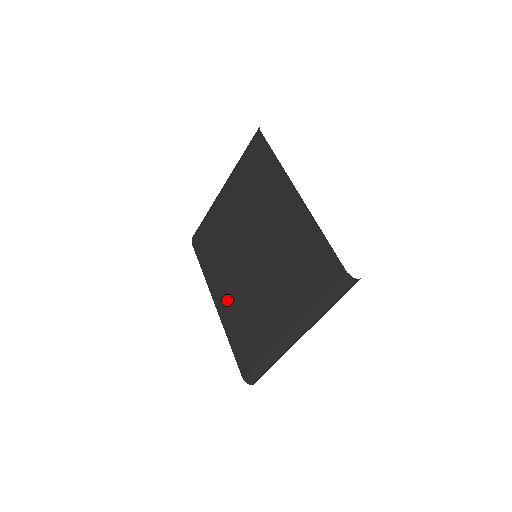
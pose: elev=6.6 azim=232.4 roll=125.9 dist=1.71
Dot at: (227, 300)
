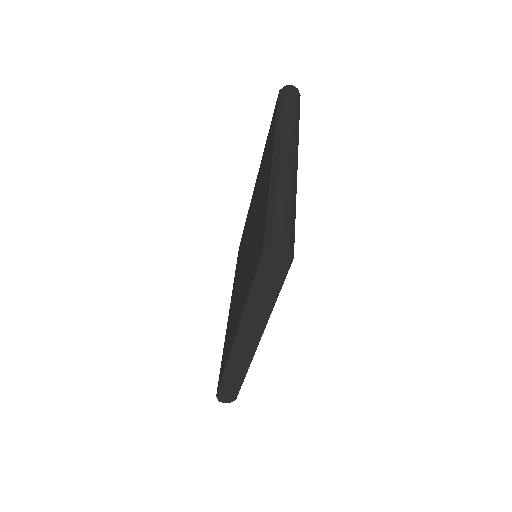
Dot at: (240, 304)
